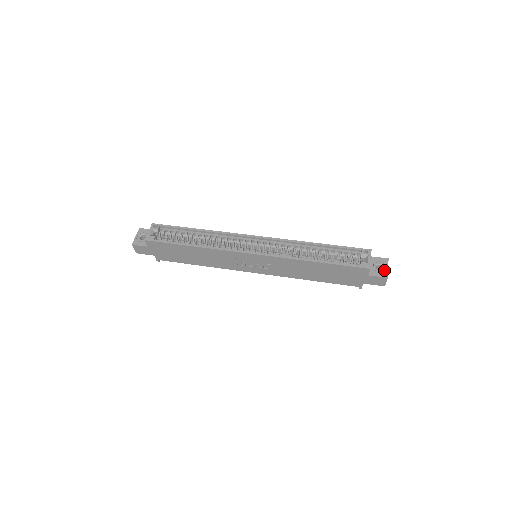
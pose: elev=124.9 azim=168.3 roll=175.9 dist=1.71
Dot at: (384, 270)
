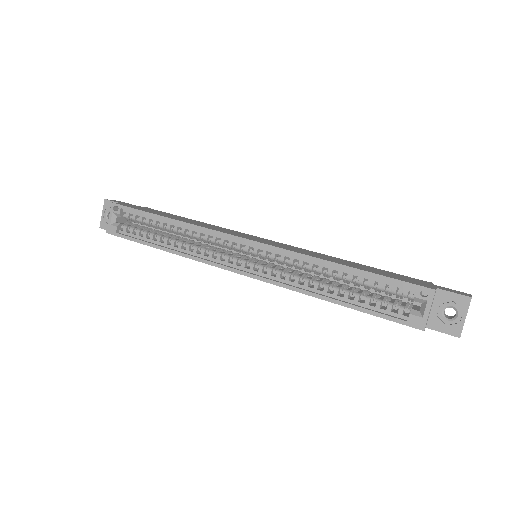
Dot at: (457, 321)
